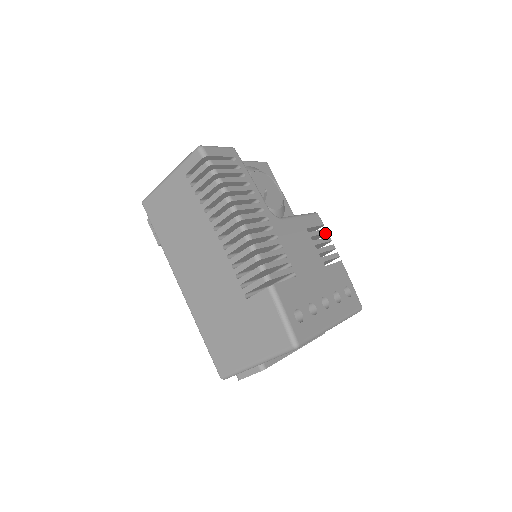
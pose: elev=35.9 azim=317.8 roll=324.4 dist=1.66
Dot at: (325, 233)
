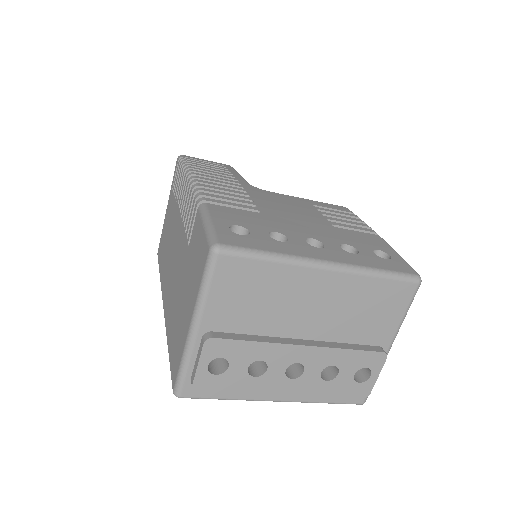
Dot at: (353, 217)
